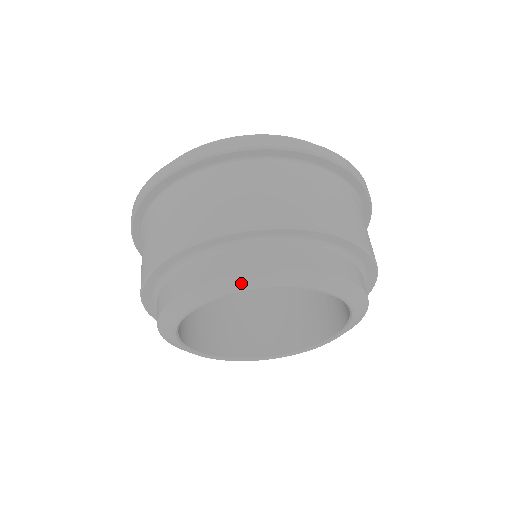
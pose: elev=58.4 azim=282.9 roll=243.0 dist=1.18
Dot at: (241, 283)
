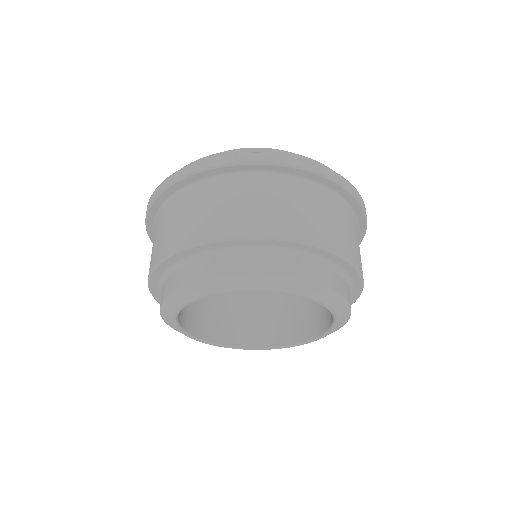
Dot at: (256, 283)
